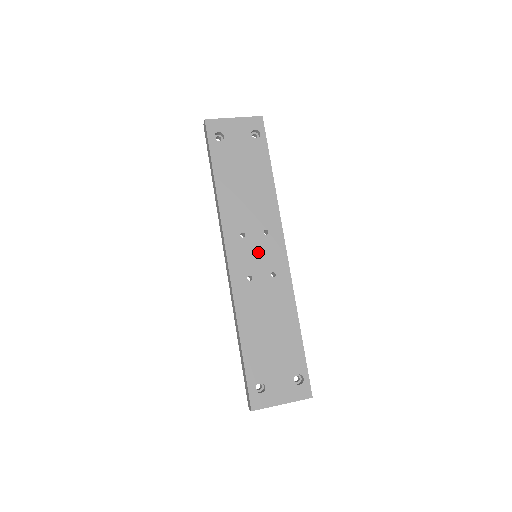
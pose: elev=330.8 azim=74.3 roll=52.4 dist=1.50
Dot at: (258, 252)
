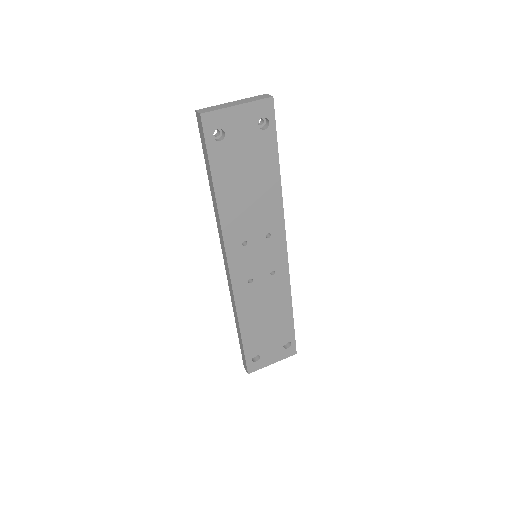
Dot at: (259, 256)
